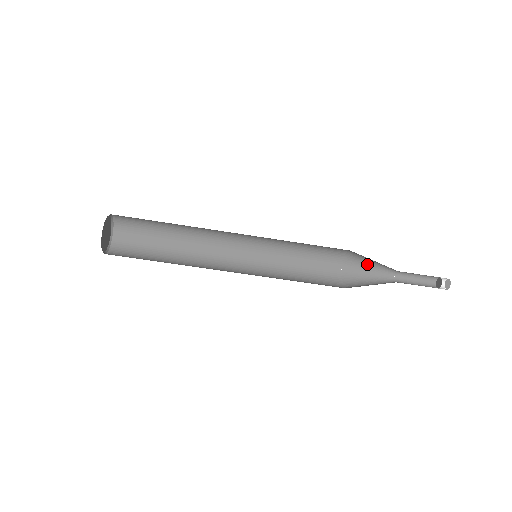
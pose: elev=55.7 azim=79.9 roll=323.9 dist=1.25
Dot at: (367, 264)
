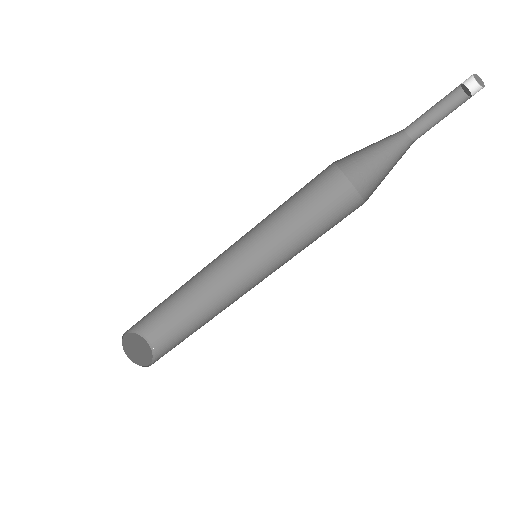
Dot at: (371, 158)
